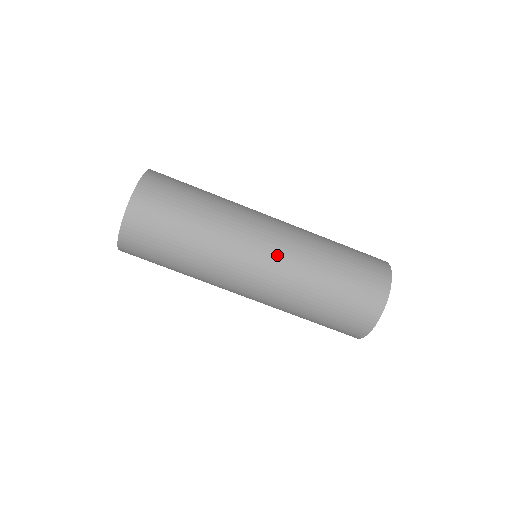
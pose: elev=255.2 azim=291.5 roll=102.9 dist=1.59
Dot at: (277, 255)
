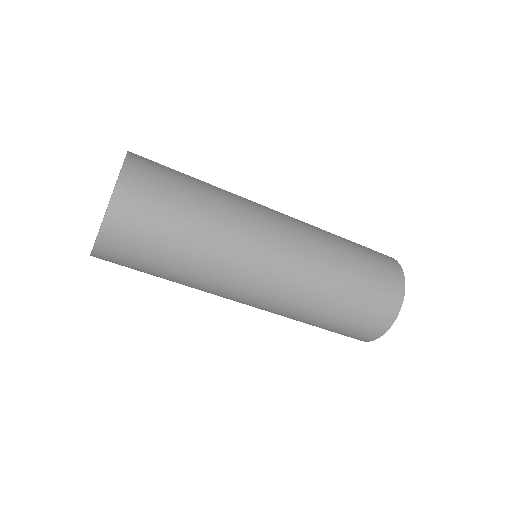
Dot at: (263, 307)
